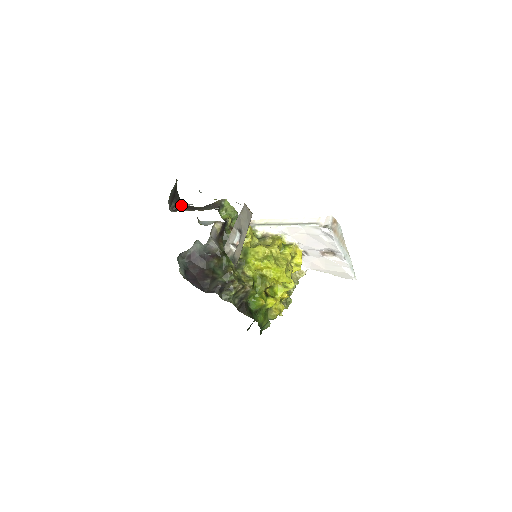
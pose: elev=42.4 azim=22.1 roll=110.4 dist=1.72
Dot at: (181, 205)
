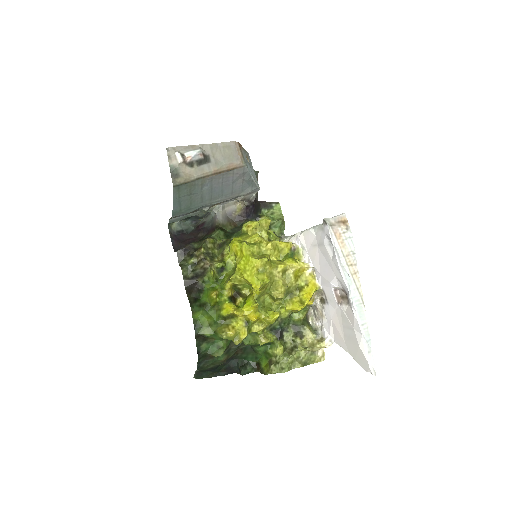
Dot at: occluded
